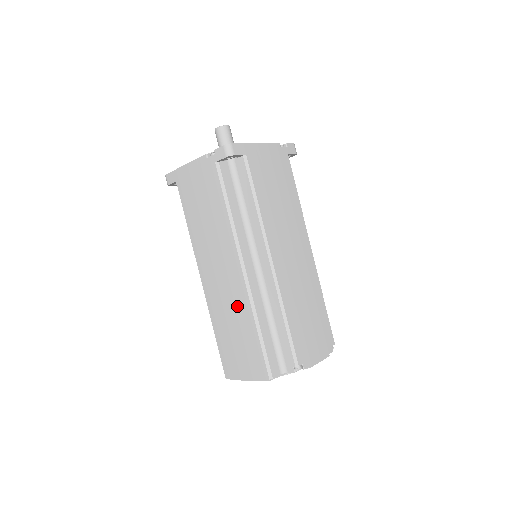
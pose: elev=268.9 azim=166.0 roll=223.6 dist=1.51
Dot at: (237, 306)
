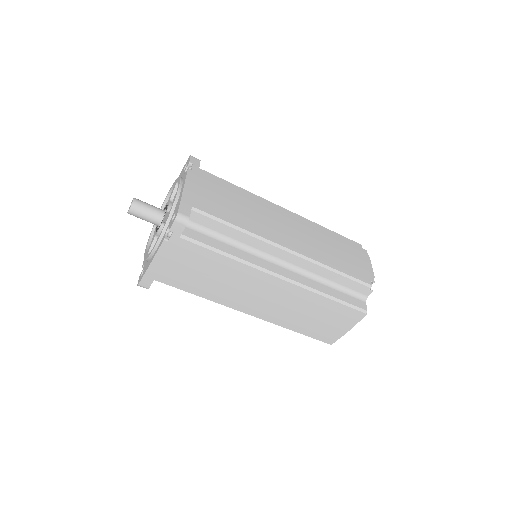
Dot at: (298, 301)
